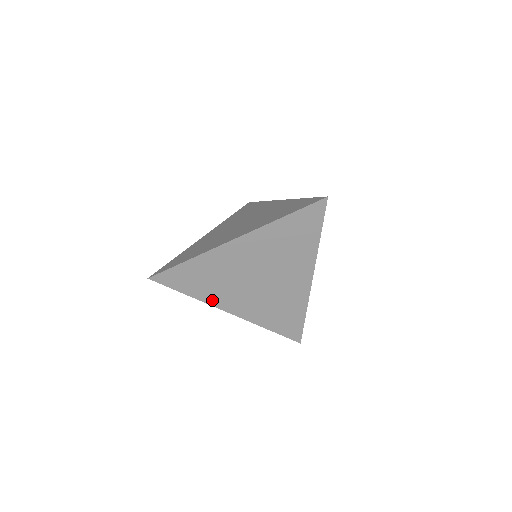
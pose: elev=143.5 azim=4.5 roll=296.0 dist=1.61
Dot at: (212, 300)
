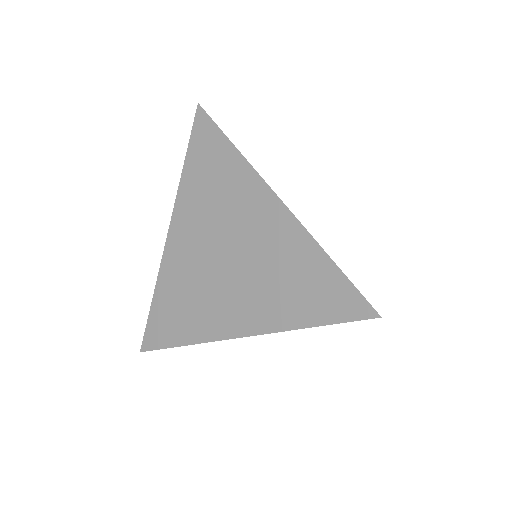
Dot at: (208, 332)
